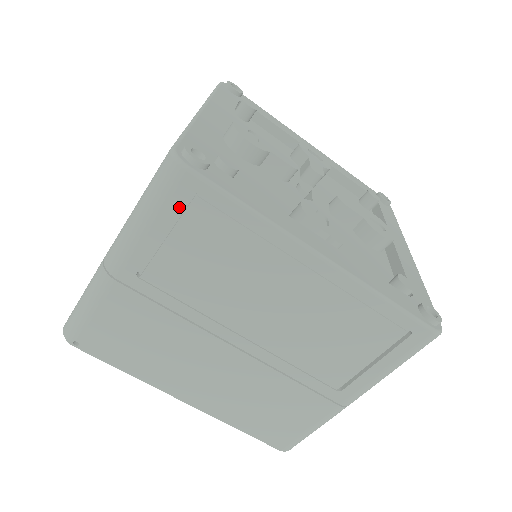
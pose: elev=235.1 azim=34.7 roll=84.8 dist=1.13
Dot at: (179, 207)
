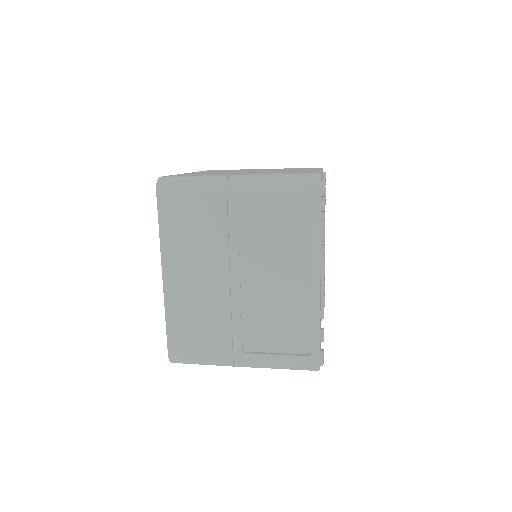
Dot at: occluded
